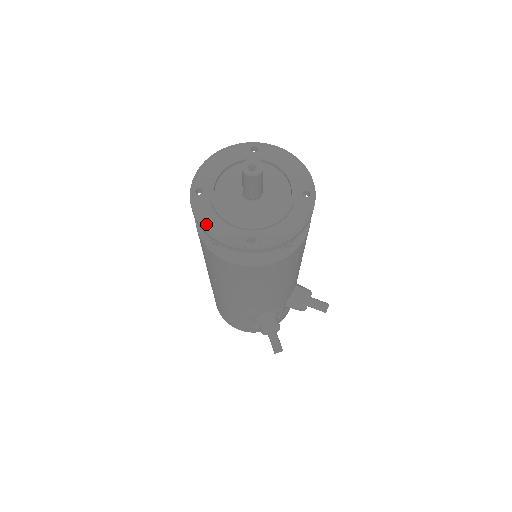
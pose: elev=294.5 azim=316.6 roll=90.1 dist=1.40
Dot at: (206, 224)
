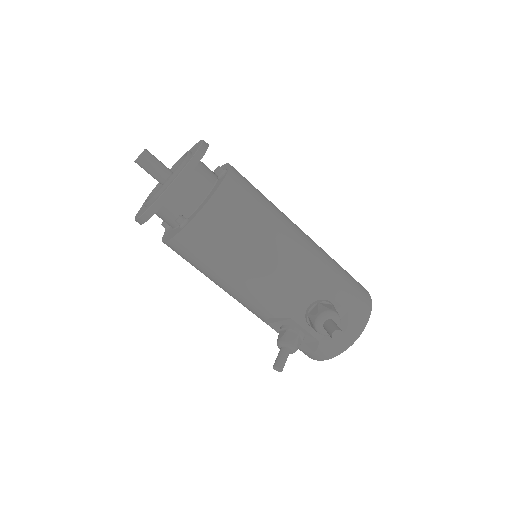
Dot at: (143, 206)
